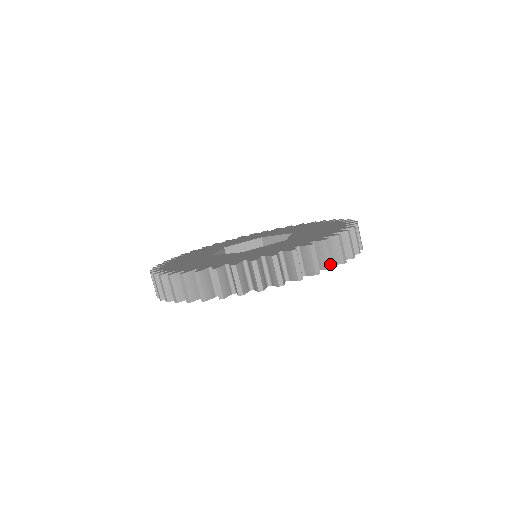
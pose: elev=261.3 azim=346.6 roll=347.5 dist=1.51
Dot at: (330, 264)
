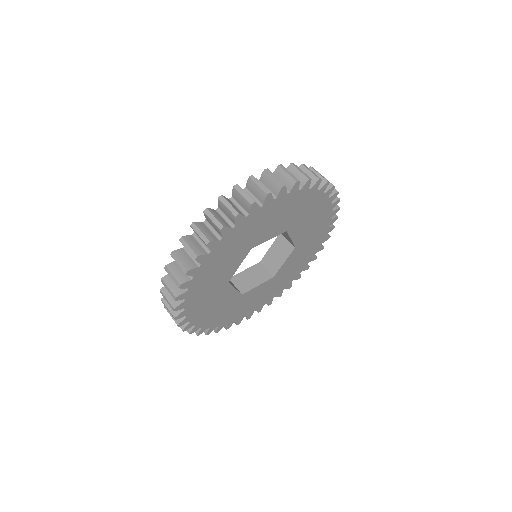
Dot at: (305, 177)
